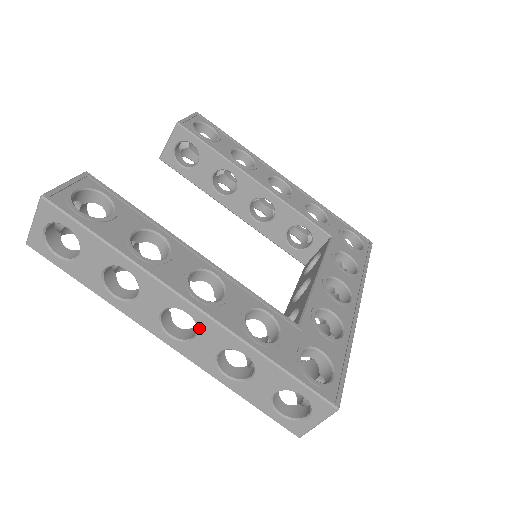
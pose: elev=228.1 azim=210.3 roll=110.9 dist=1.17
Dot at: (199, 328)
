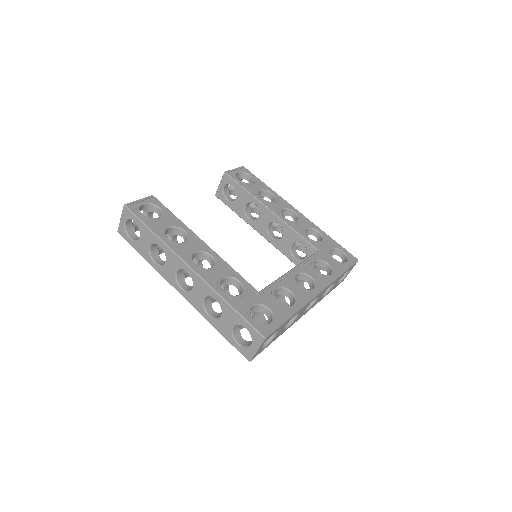
Dot at: (193, 282)
